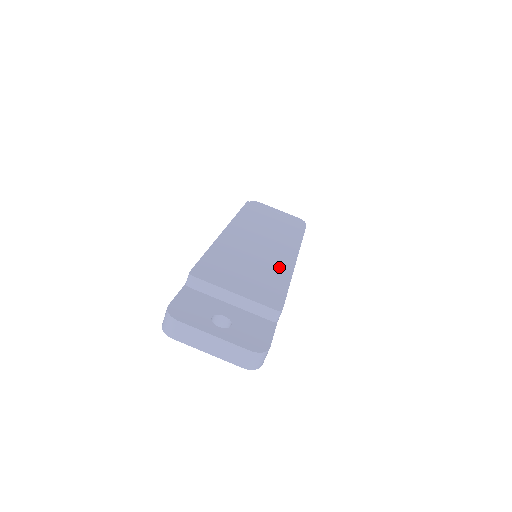
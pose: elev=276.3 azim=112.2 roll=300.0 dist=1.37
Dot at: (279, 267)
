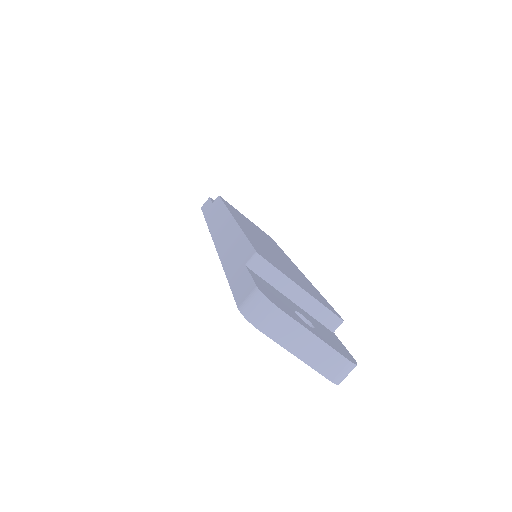
Dot at: (299, 273)
